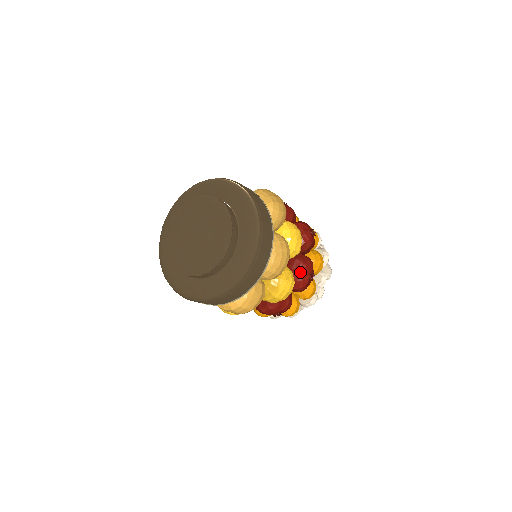
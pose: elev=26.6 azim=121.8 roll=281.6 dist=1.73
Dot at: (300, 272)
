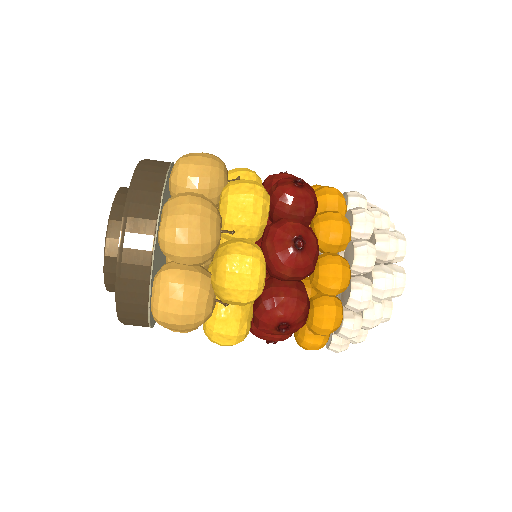
Dot at: (270, 241)
